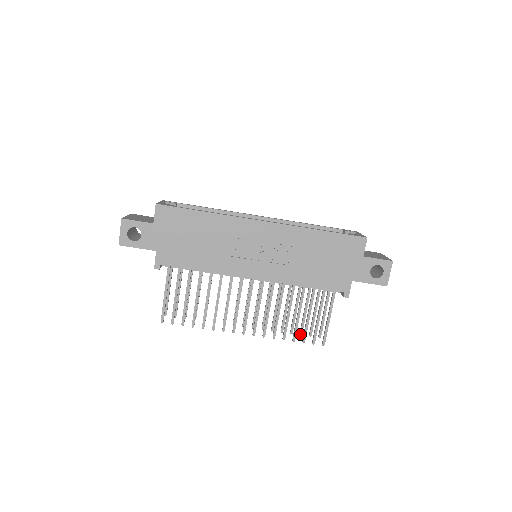
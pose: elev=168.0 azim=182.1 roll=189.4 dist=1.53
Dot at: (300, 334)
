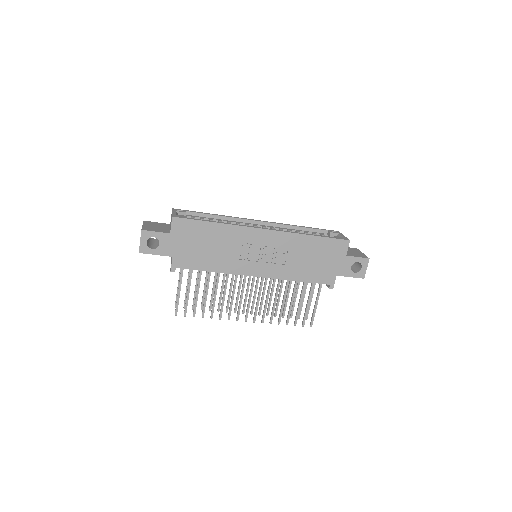
Dot at: (290, 317)
